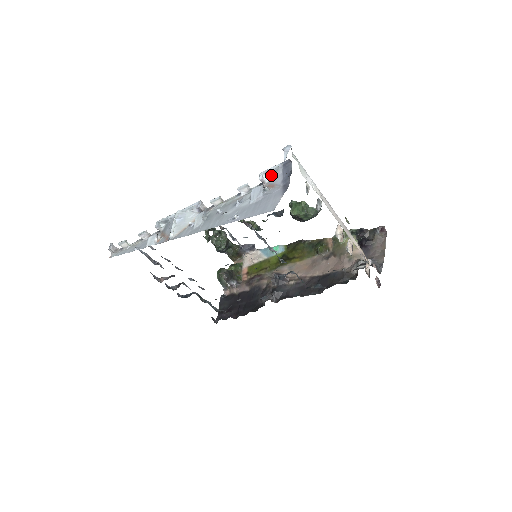
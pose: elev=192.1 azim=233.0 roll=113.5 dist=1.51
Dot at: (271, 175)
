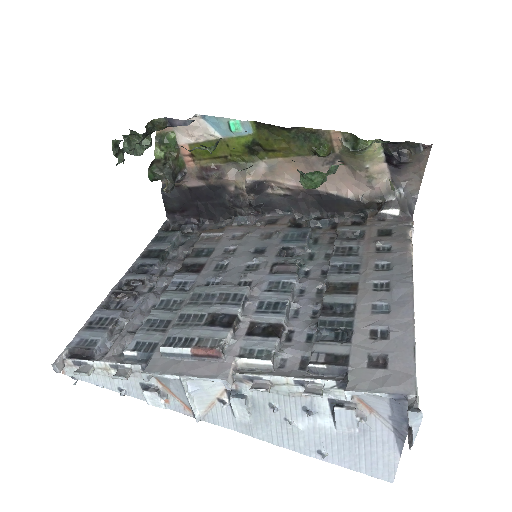
Dot at: (364, 391)
